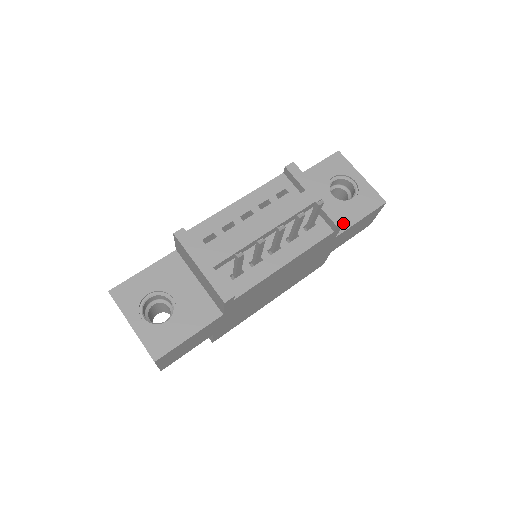
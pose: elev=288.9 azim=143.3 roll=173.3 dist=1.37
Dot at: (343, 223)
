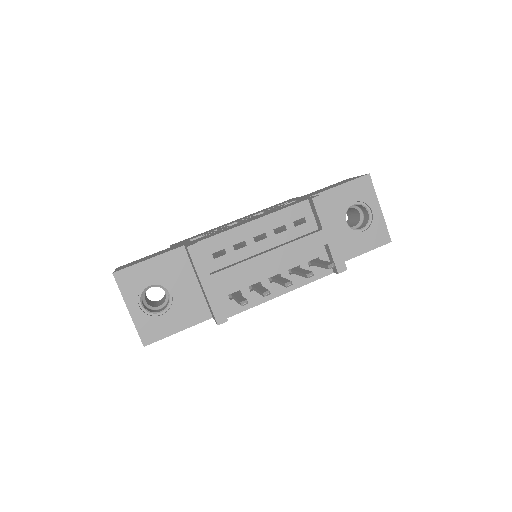
Dot at: (345, 269)
